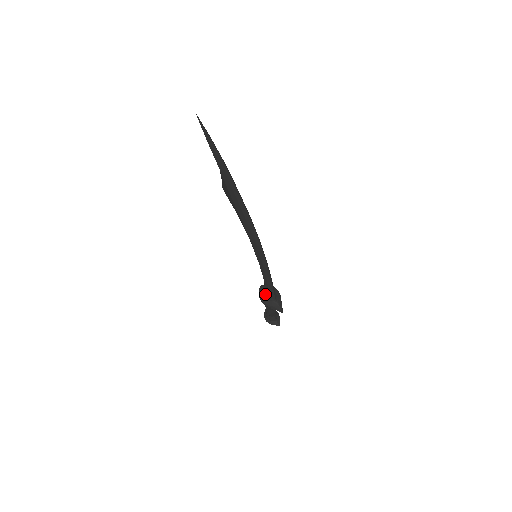
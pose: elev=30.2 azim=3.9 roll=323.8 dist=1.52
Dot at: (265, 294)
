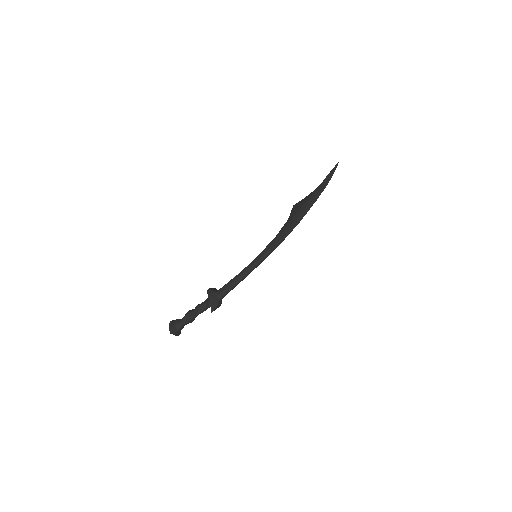
Dot at: (217, 290)
